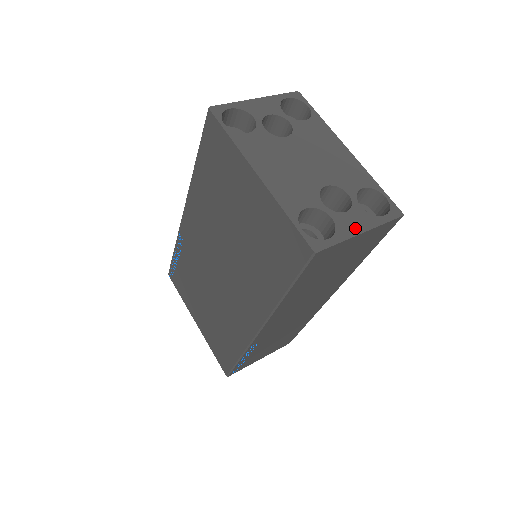
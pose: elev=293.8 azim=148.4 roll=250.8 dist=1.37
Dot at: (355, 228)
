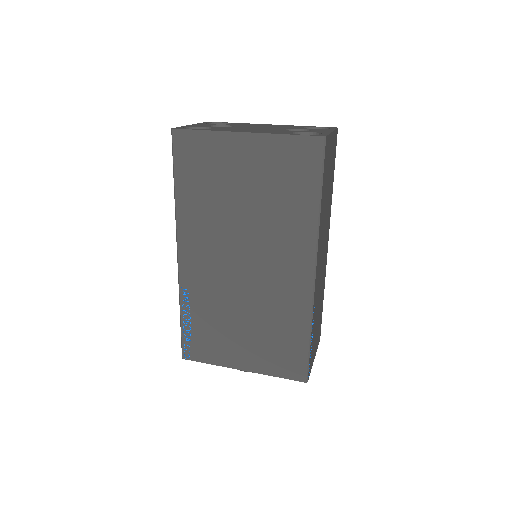
Dot at: (326, 131)
